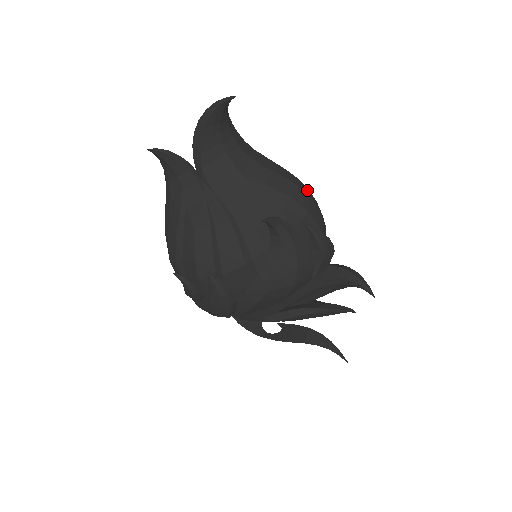
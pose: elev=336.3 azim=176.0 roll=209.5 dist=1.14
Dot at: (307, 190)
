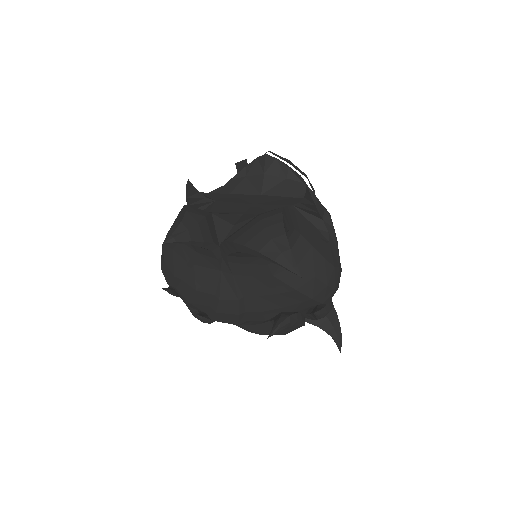
Dot at: (337, 274)
